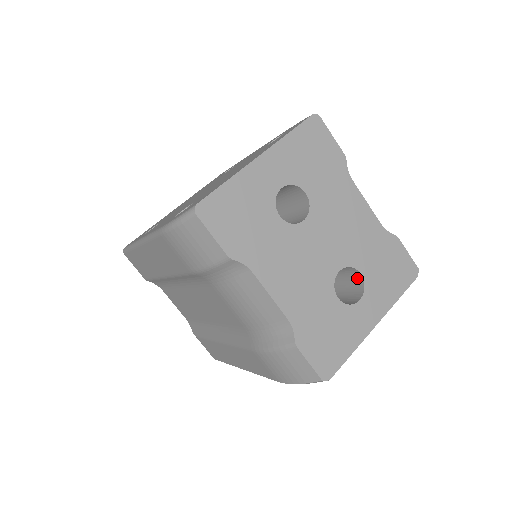
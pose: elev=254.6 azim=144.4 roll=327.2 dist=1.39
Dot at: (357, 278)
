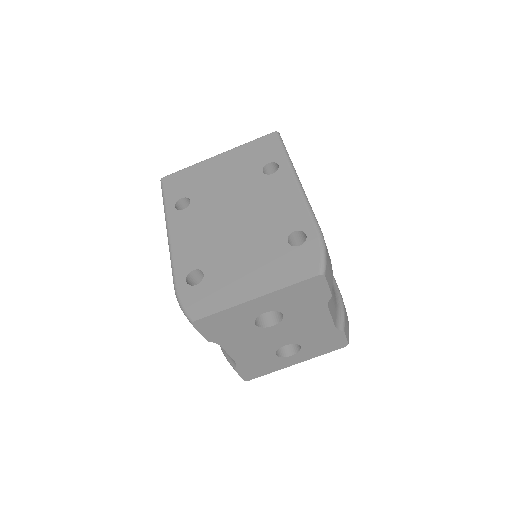
Dot at: occluded
